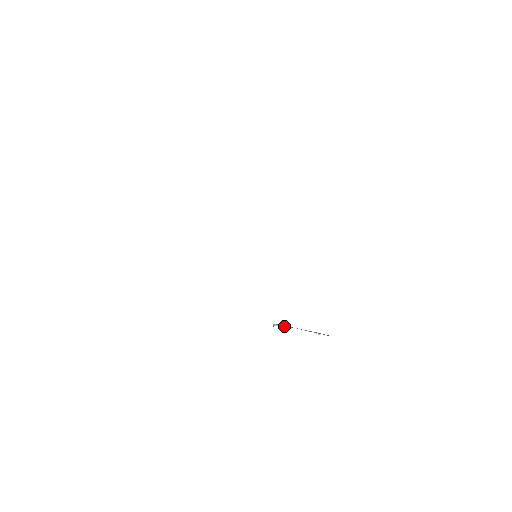
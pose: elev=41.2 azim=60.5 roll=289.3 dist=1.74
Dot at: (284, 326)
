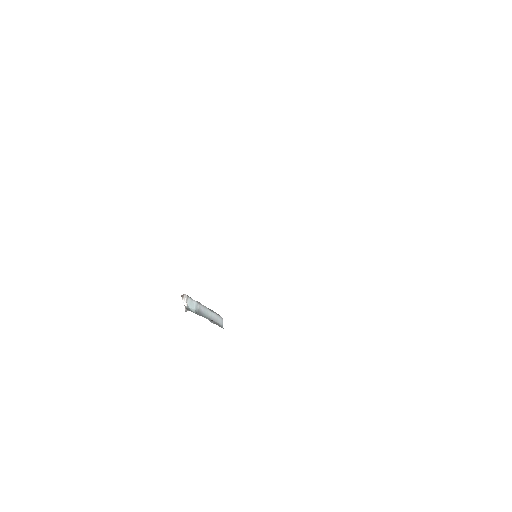
Dot at: (191, 305)
